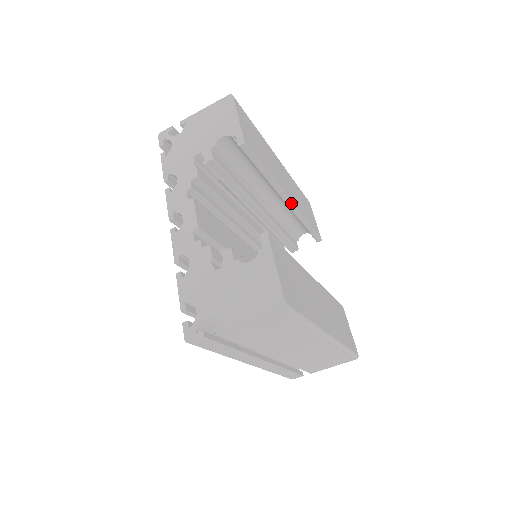
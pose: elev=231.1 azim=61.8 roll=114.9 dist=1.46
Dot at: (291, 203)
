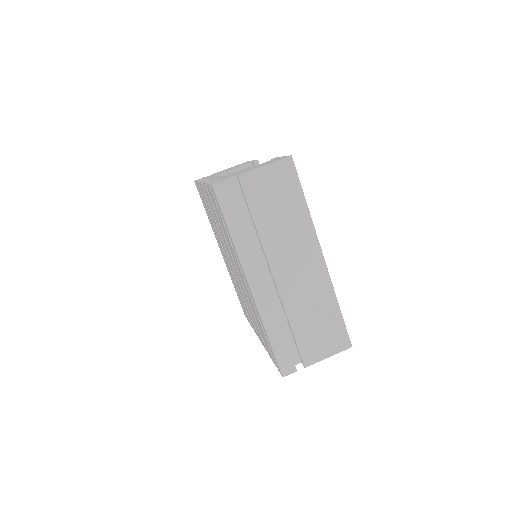
Dot at: occluded
